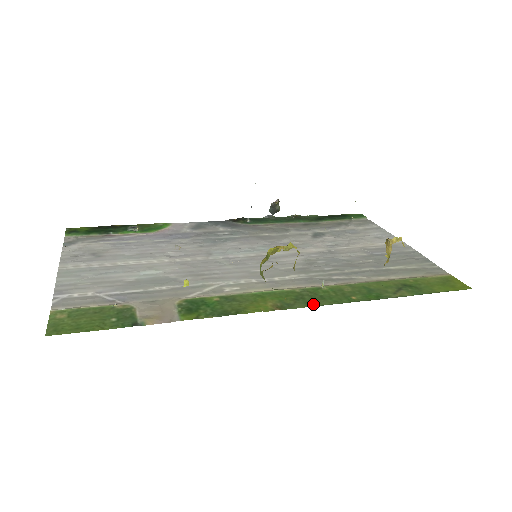
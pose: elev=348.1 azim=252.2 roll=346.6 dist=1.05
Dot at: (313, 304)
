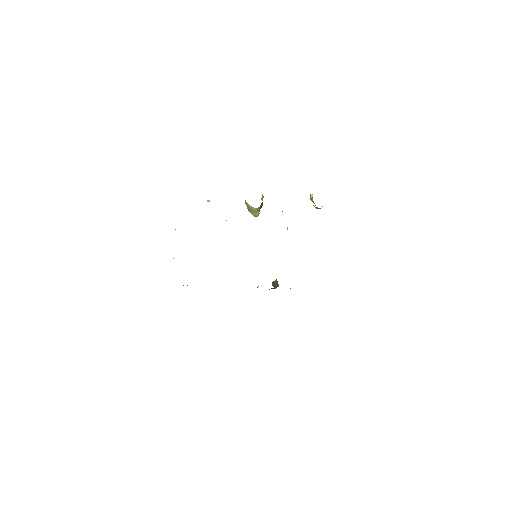
Dot at: occluded
